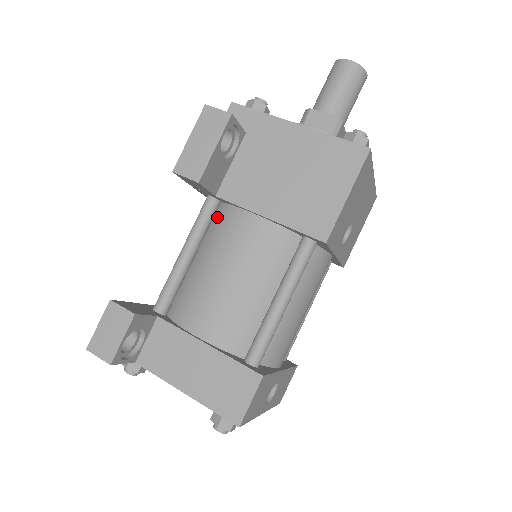
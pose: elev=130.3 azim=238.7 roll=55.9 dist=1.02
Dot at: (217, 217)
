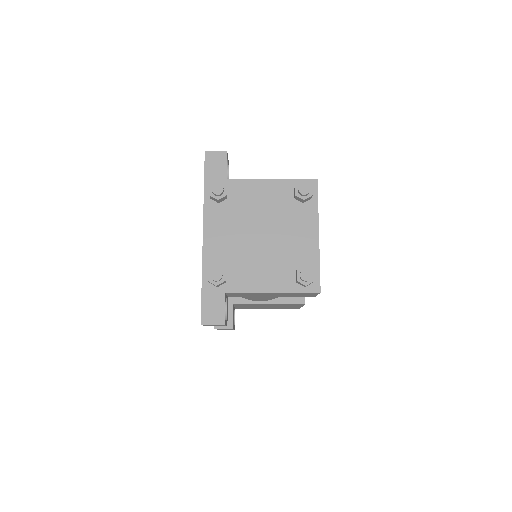
Dot at: occluded
